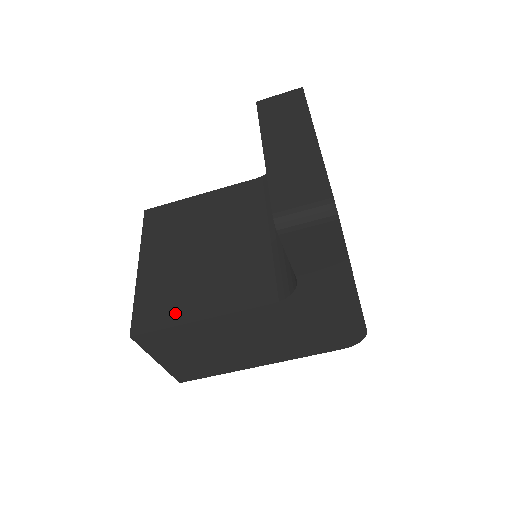
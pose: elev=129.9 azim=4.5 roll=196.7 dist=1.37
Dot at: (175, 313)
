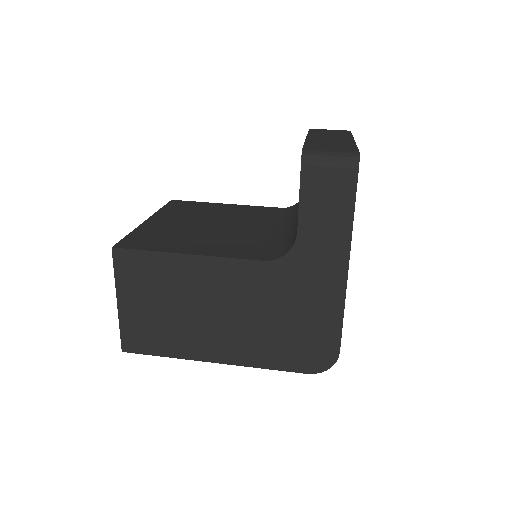
Dot at: (165, 246)
